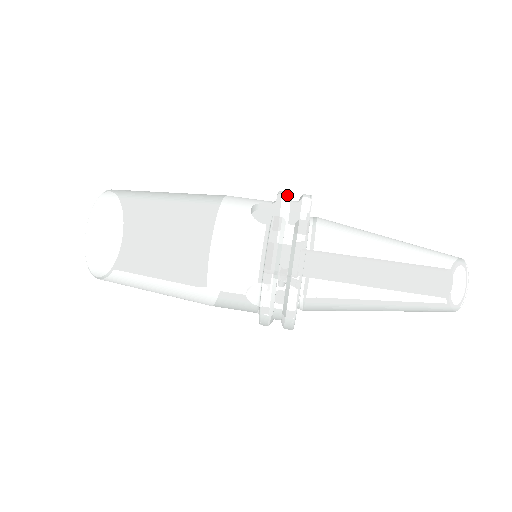
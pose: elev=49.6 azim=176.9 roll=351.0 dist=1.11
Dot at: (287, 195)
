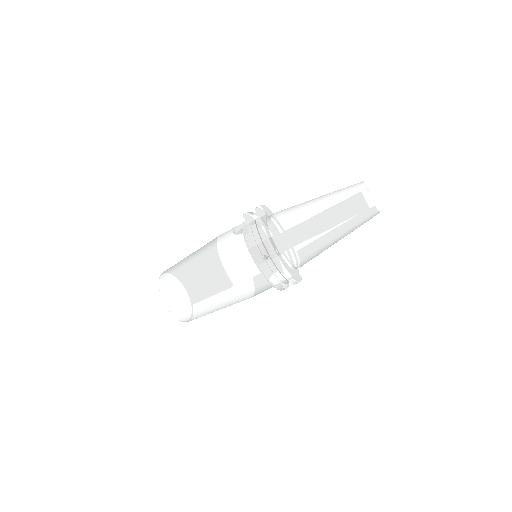
Dot at: (248, 213)
